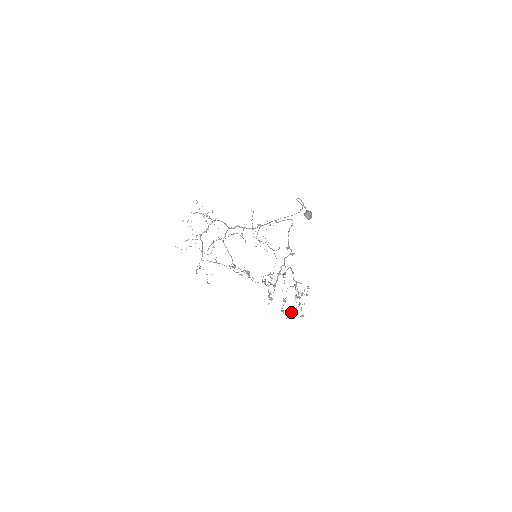
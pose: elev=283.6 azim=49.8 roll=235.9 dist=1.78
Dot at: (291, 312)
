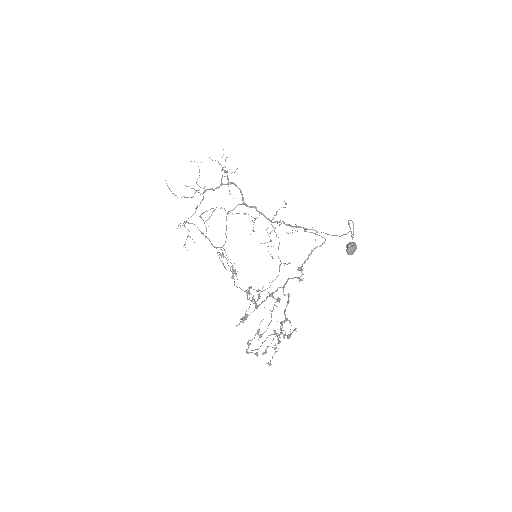
Dot at: occluded
